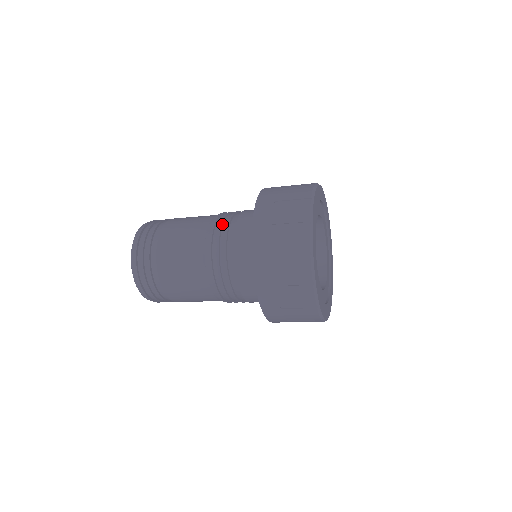
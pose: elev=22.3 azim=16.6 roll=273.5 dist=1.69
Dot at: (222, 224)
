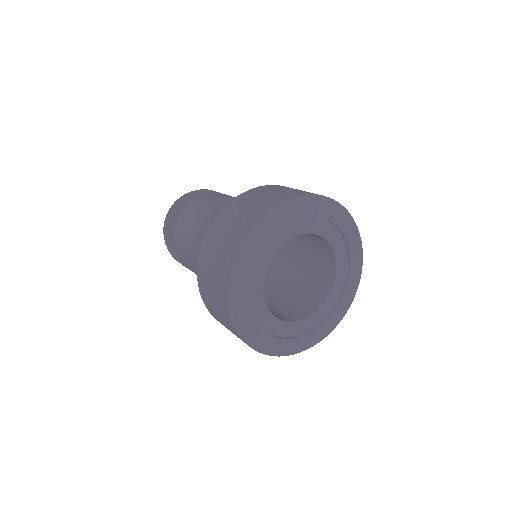
Dot at: (202, 239)
